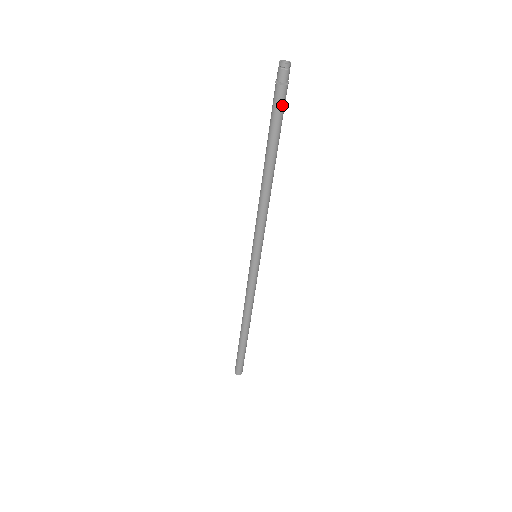
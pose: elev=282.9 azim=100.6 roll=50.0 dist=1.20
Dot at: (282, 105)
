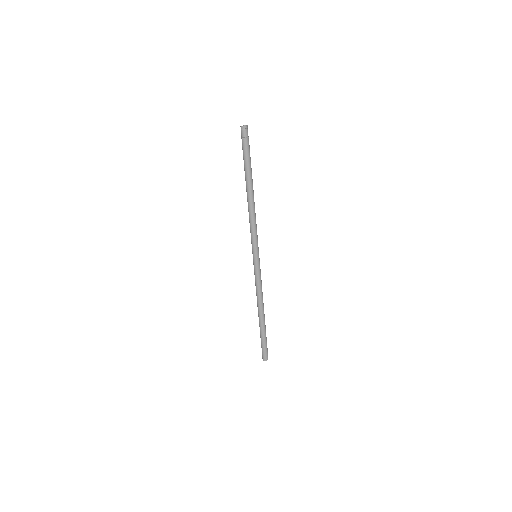
Dot at: (249, 150)
